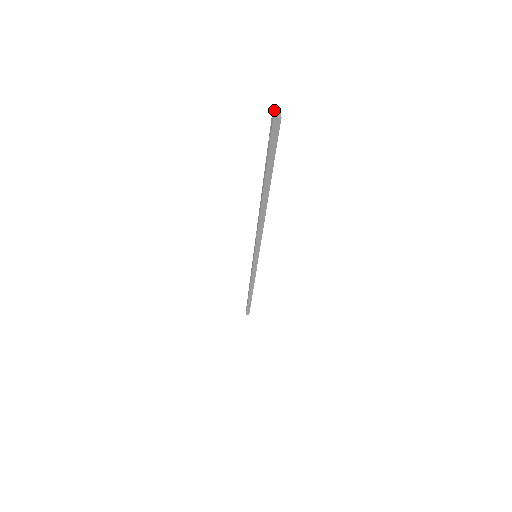
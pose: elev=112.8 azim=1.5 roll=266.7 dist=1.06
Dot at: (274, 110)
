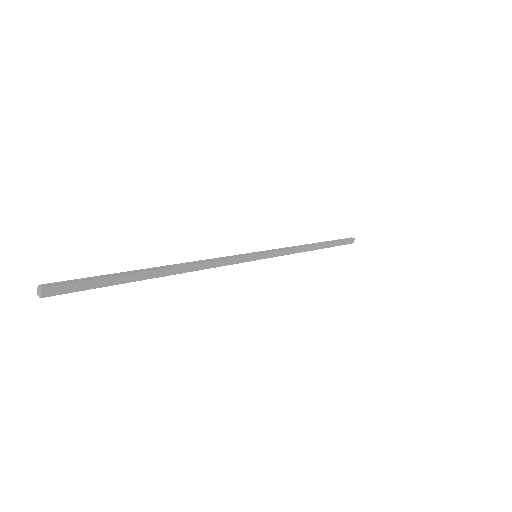
Dot at: (38, 287)
